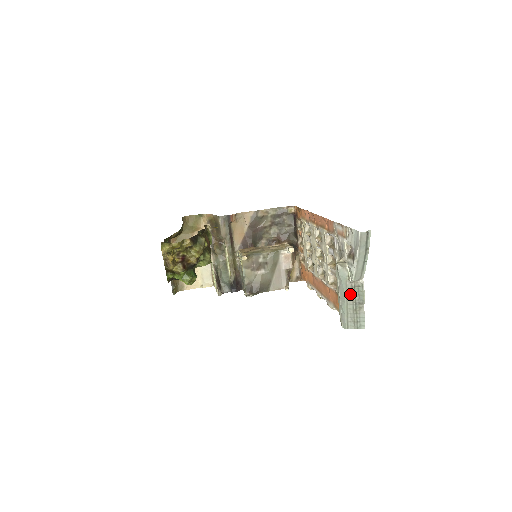
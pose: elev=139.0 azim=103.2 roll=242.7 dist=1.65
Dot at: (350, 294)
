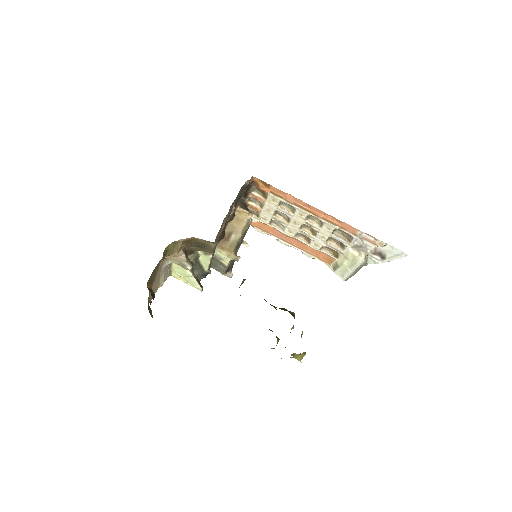
Dot at: (361, 267)
